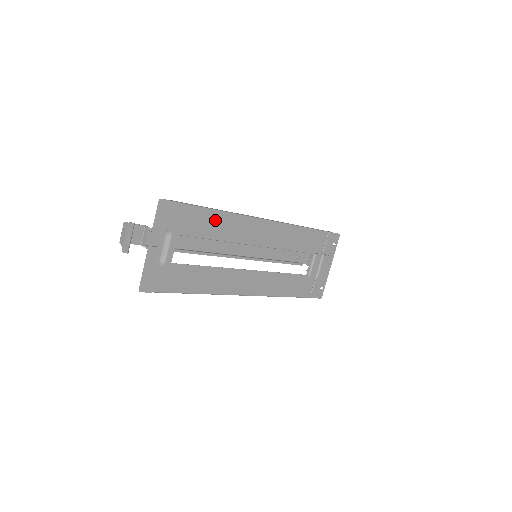
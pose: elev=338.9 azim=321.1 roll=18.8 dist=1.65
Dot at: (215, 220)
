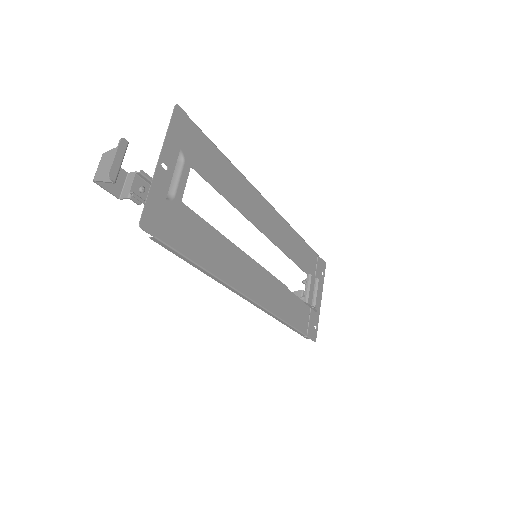
Dot at: (227, 173)
